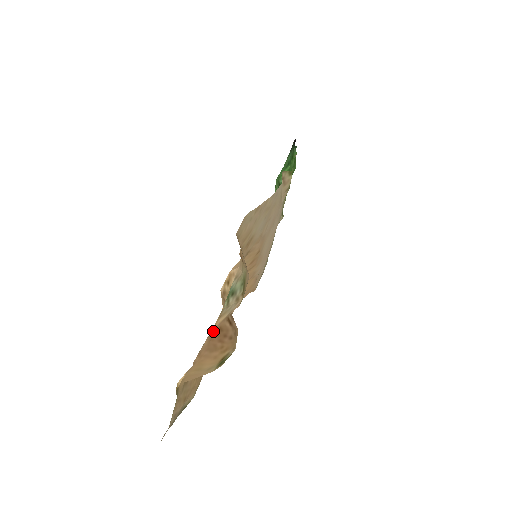
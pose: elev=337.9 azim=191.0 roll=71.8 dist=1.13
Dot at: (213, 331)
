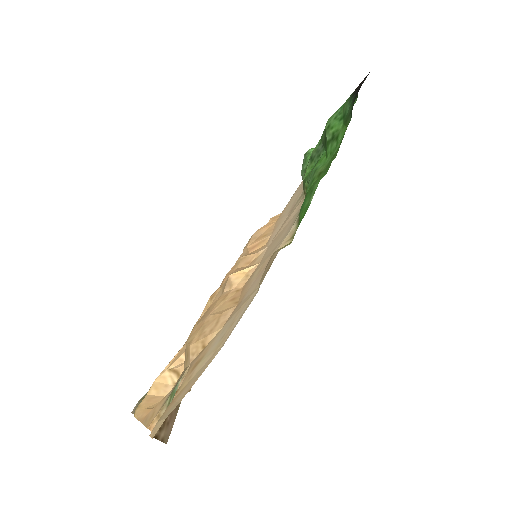
Dot at: (162, 400)
